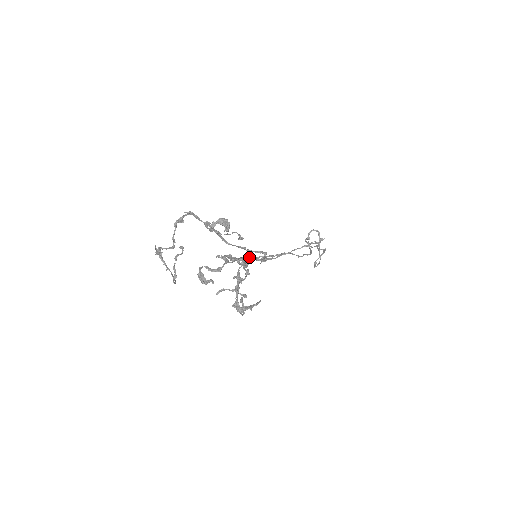
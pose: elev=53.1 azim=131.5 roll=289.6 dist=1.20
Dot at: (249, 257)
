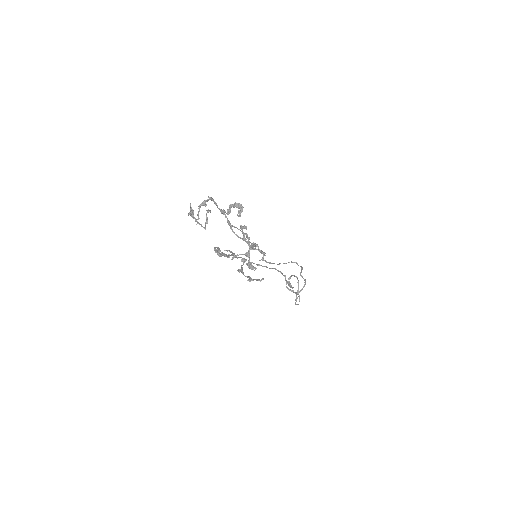
Dot at: (255, 243)
